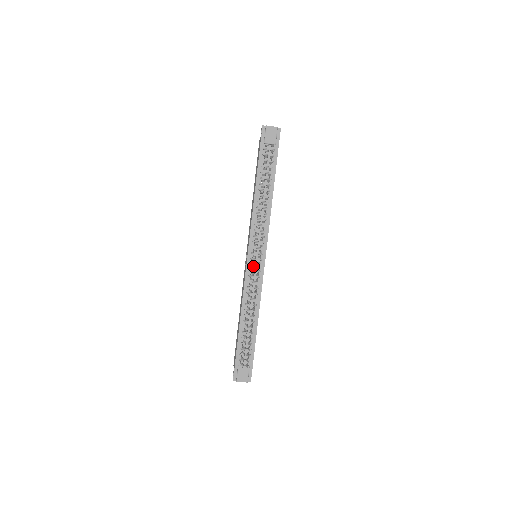
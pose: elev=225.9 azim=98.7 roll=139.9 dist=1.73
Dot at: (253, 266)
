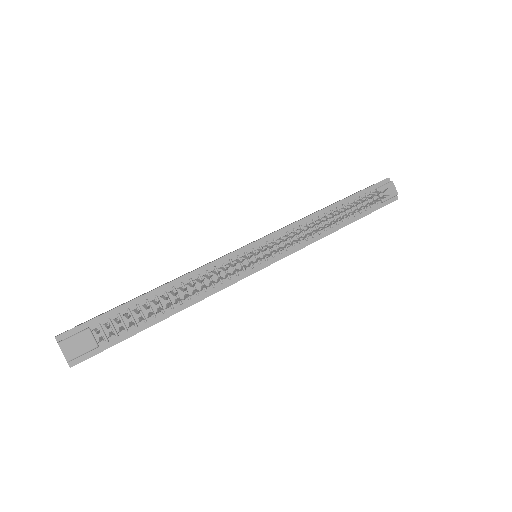
Dot at: occluded
